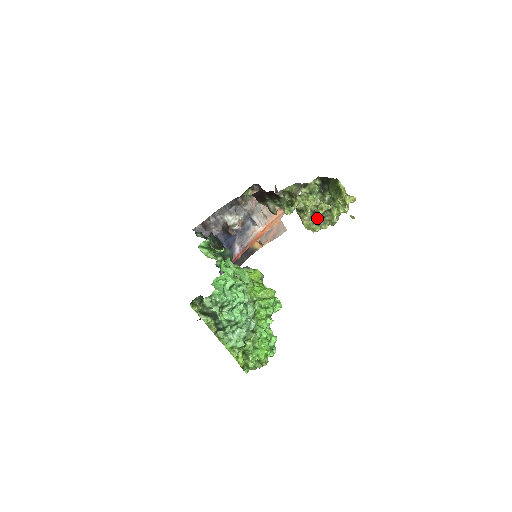
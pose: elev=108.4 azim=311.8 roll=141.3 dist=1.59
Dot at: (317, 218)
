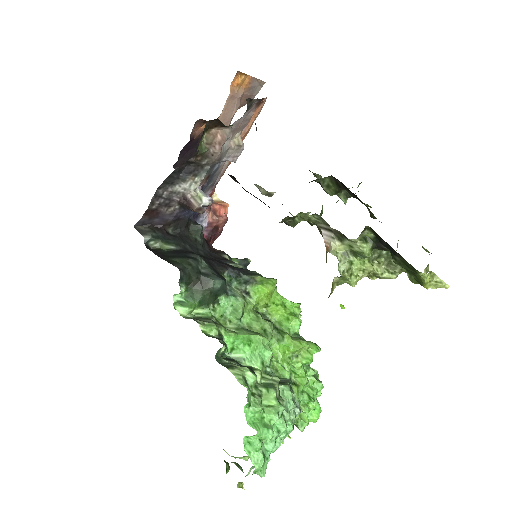
Dot at: occluded
